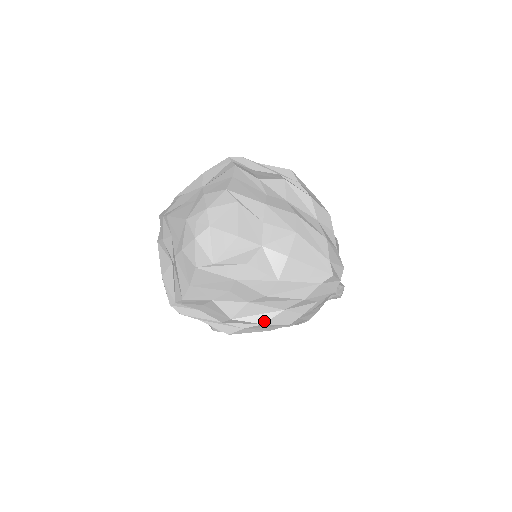
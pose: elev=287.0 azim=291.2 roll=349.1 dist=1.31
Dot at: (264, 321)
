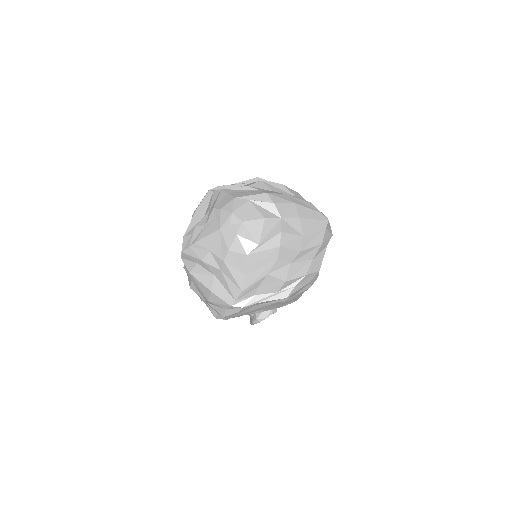
Dot at: (305, 273)
